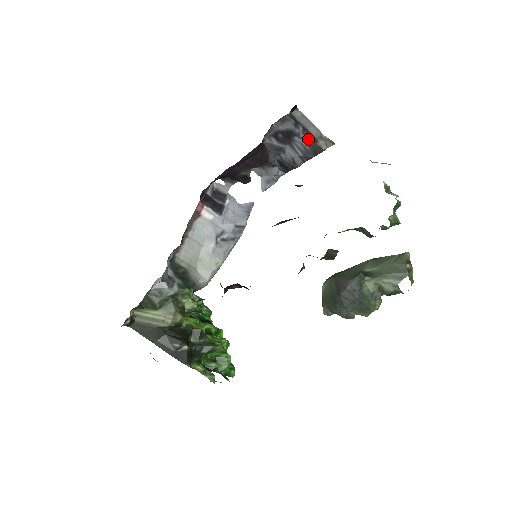
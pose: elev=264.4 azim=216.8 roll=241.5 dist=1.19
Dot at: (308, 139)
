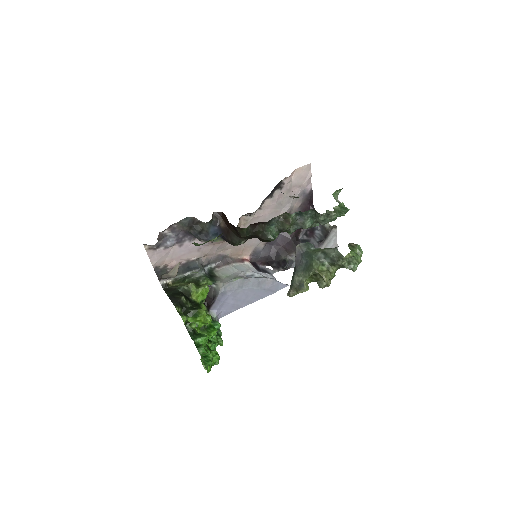
Dot at: (322, 229)
